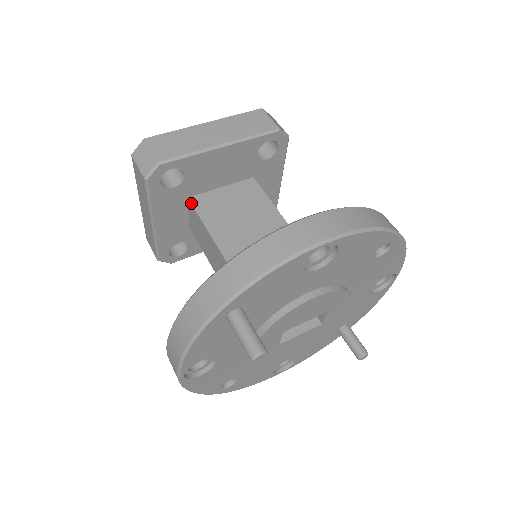
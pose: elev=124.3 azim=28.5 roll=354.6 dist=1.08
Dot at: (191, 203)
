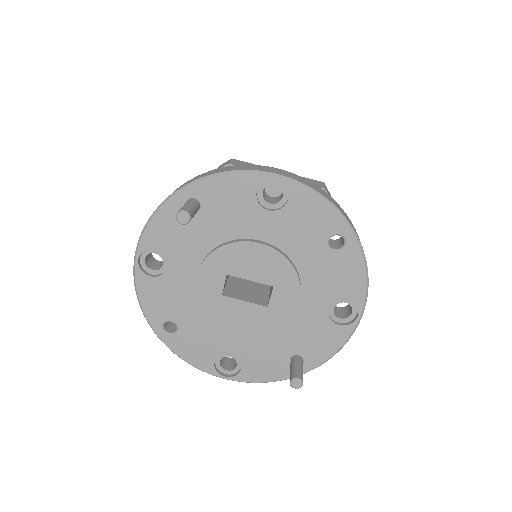
Dot at: occluded
